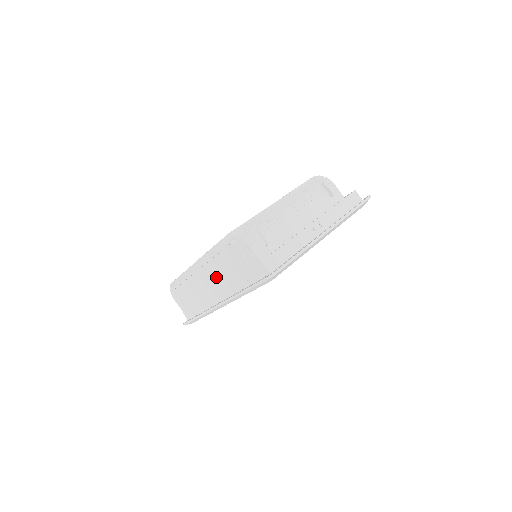
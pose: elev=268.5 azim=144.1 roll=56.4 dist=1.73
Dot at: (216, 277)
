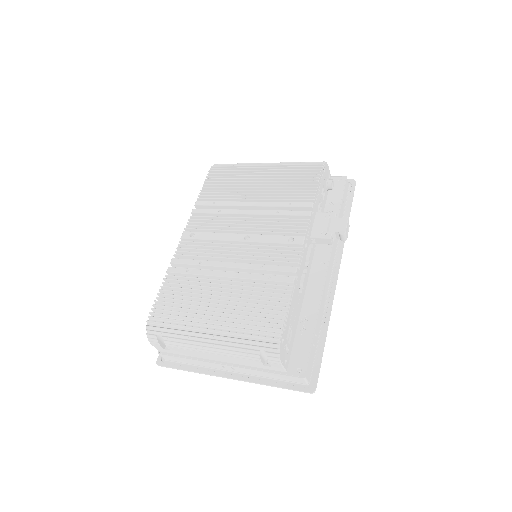
Dot at: occluded
